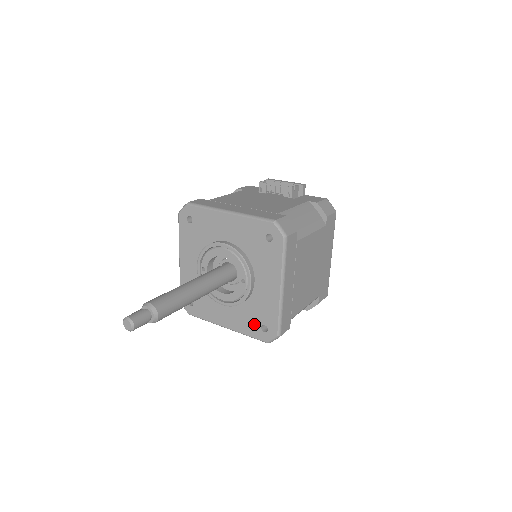
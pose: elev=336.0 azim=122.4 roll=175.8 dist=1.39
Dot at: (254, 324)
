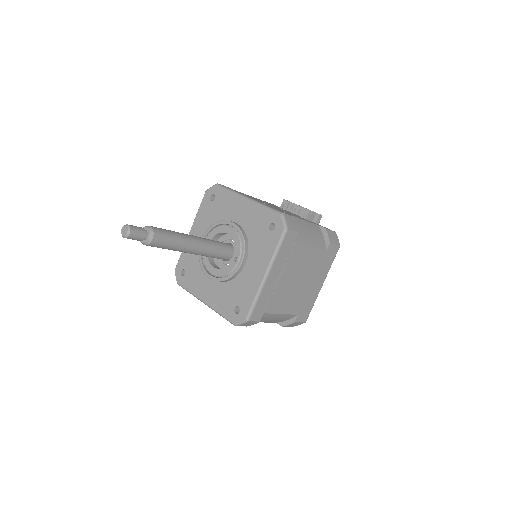
Dot at: (230, 304)
